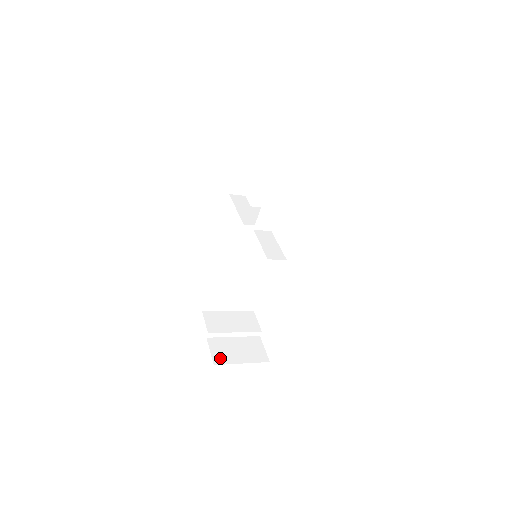
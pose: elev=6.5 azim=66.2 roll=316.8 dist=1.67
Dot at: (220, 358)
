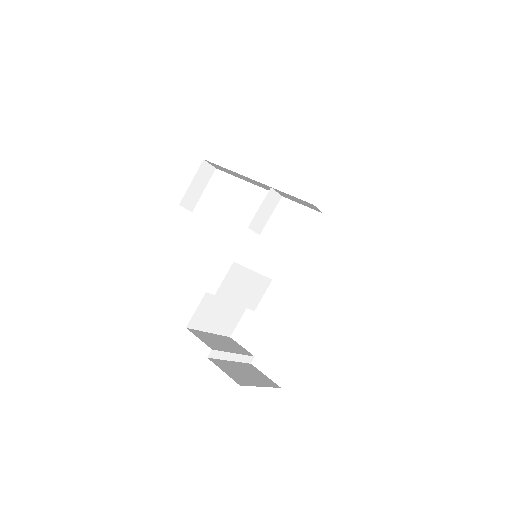
Dot at: (239, 379)
